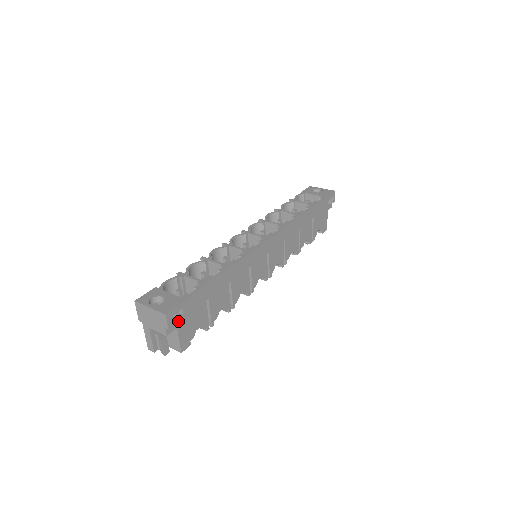
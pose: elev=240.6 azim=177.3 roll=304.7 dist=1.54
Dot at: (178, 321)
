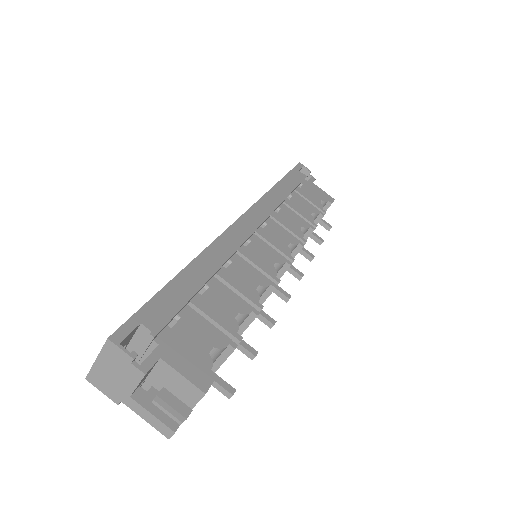
Dot at: (155, 348)
